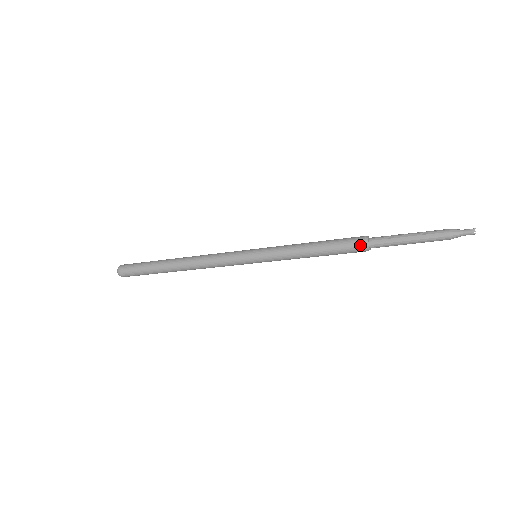
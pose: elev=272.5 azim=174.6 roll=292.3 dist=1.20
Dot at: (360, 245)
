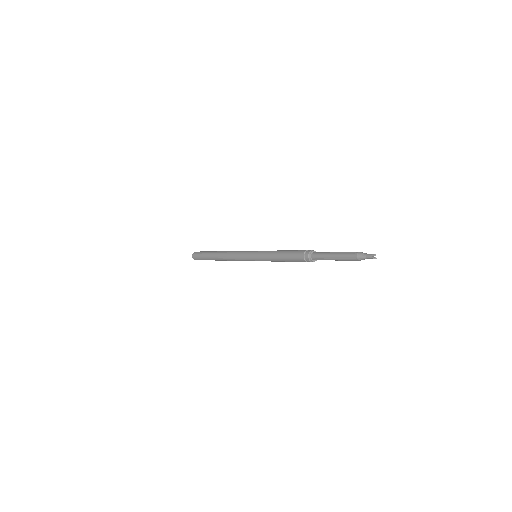
Dot at: (307, 251)
